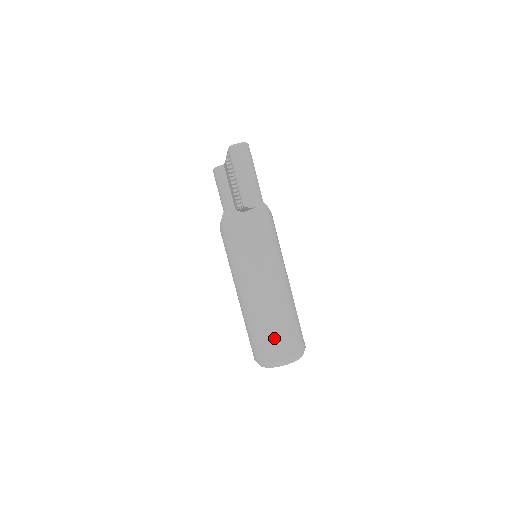
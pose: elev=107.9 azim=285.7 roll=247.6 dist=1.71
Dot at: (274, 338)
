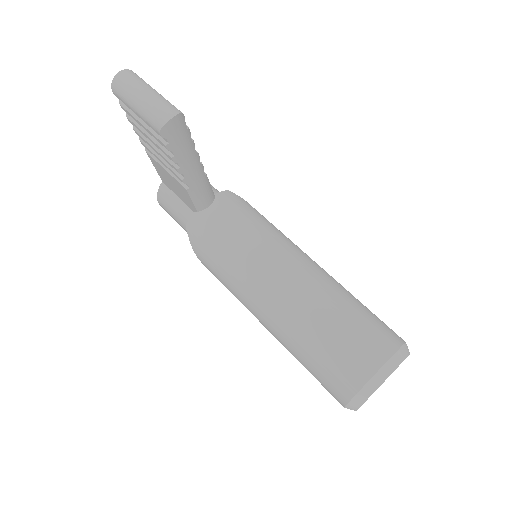
Dot at: (344, 342)
